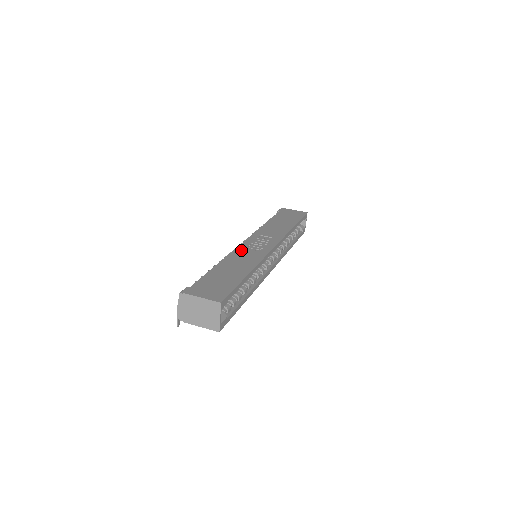
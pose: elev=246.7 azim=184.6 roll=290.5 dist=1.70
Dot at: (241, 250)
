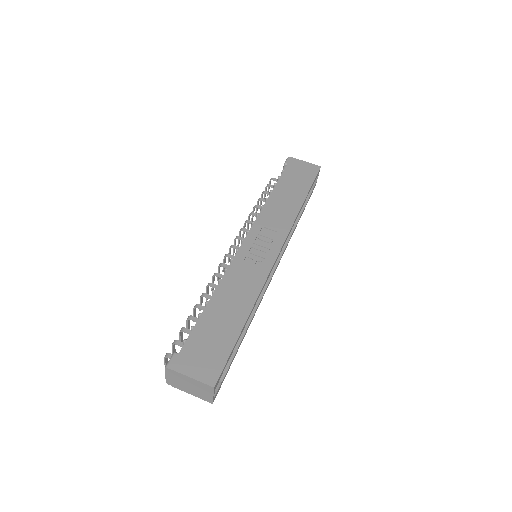
Dot at: (238, 265)
